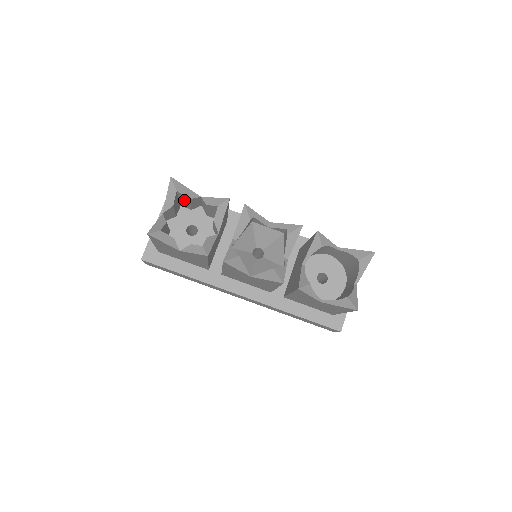
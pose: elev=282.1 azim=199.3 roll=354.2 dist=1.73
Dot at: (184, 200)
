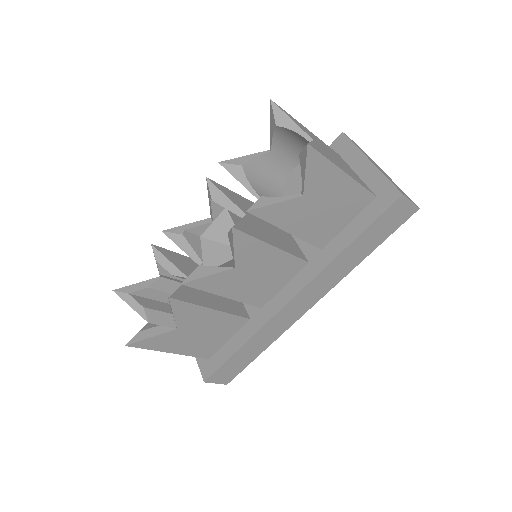
Dot at: (155, 295)
